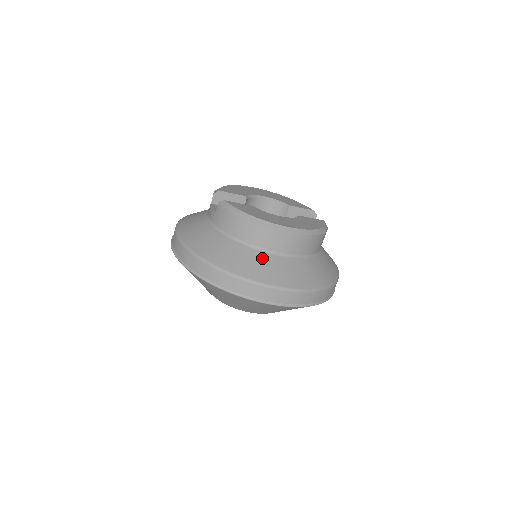
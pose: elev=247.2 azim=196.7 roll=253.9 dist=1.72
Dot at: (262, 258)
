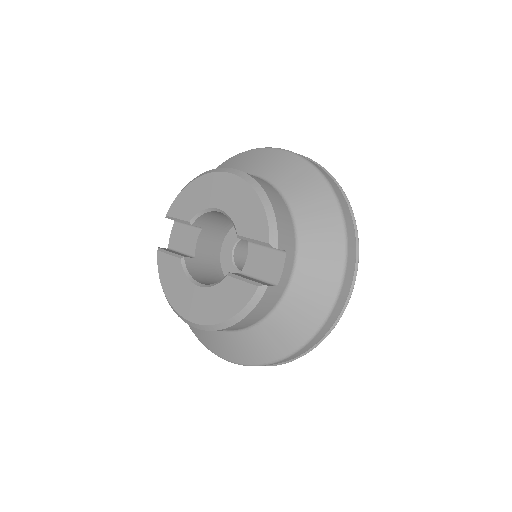
Dot at: occluded
